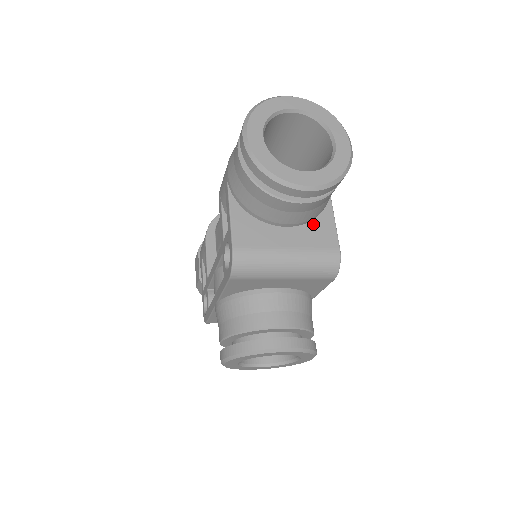
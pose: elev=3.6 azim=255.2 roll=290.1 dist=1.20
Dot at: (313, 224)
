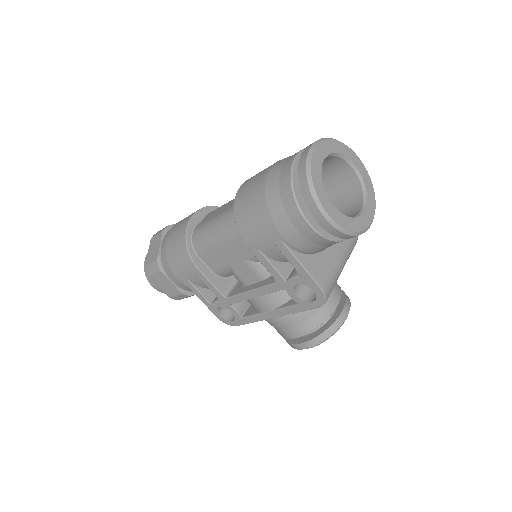
Dot at: occluded
